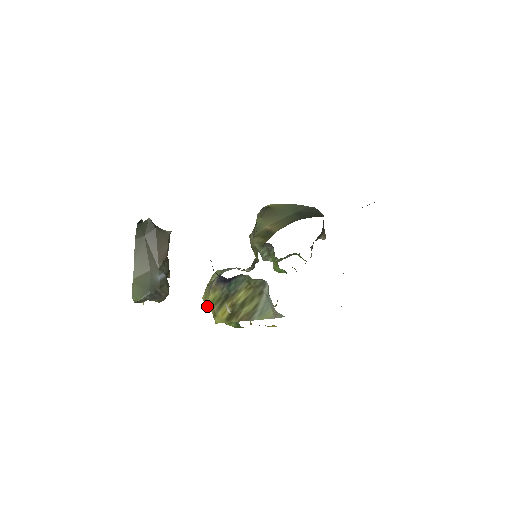
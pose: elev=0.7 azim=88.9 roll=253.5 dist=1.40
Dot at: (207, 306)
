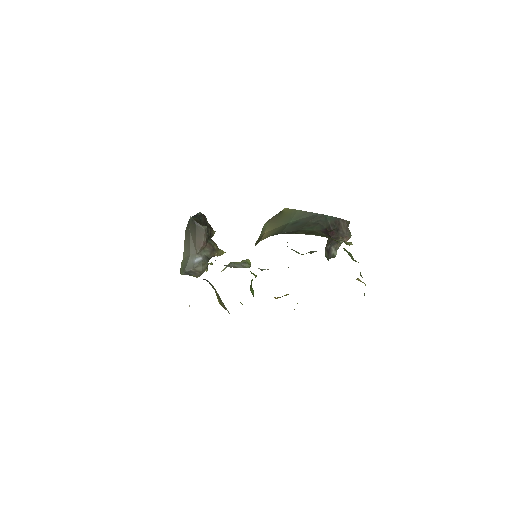
Dot at: occluded
